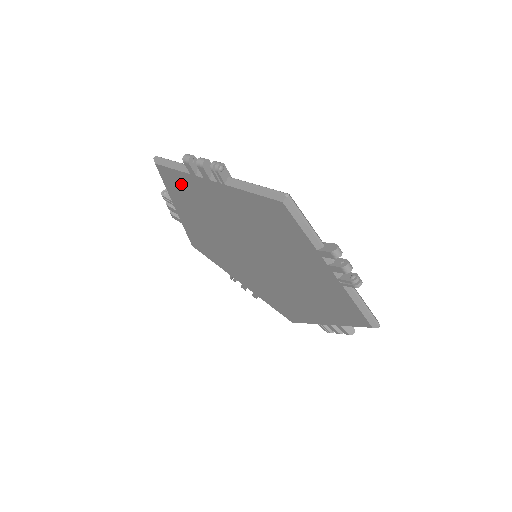
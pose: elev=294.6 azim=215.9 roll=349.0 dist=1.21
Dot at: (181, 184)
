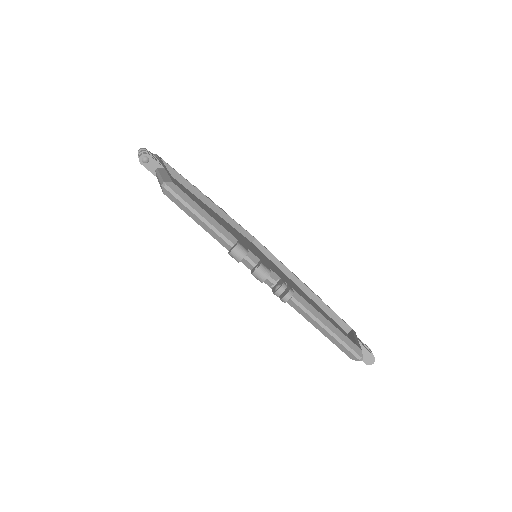
Dot at: occluded
